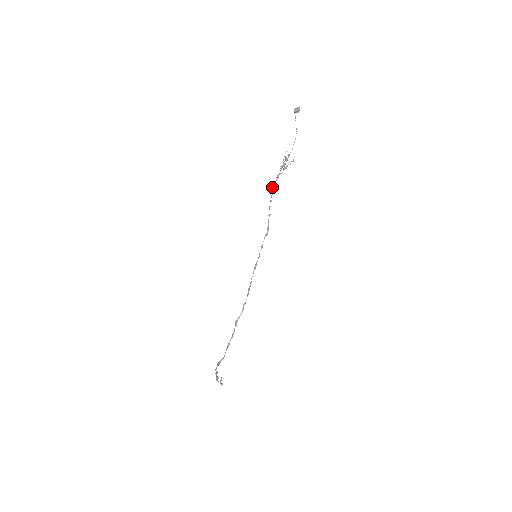
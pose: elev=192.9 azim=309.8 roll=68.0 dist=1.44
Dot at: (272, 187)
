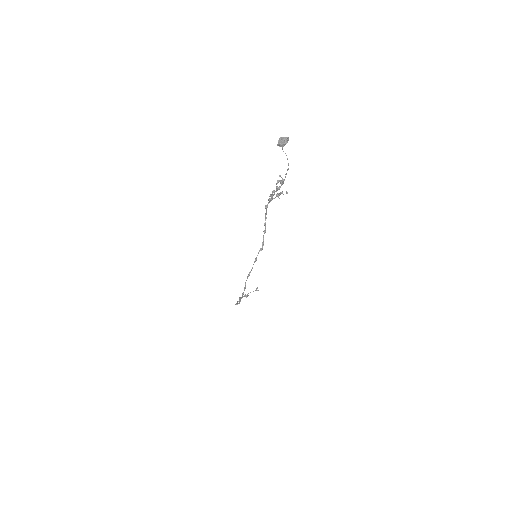
Dot at: occluded
